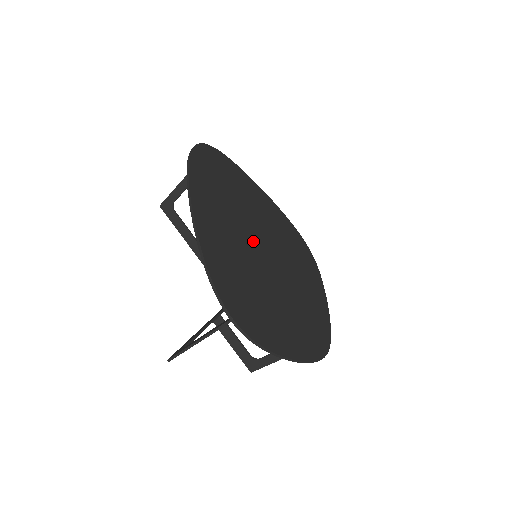
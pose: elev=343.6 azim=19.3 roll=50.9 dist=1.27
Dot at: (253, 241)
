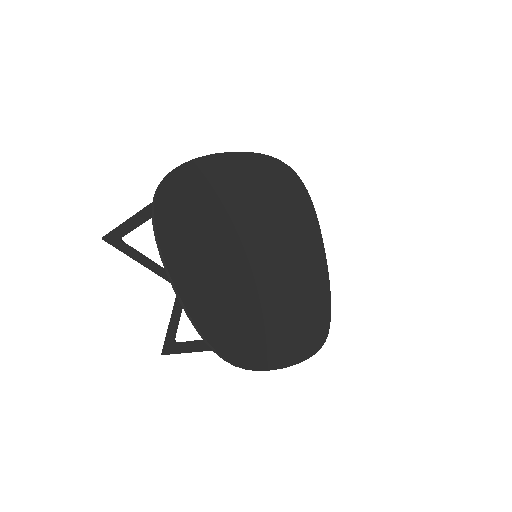
Dot at: (261, 234)
